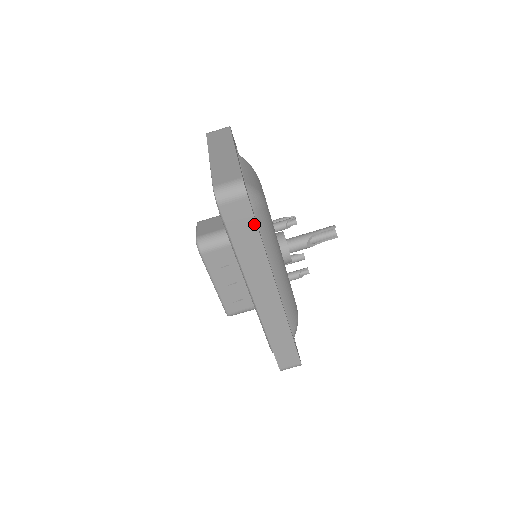
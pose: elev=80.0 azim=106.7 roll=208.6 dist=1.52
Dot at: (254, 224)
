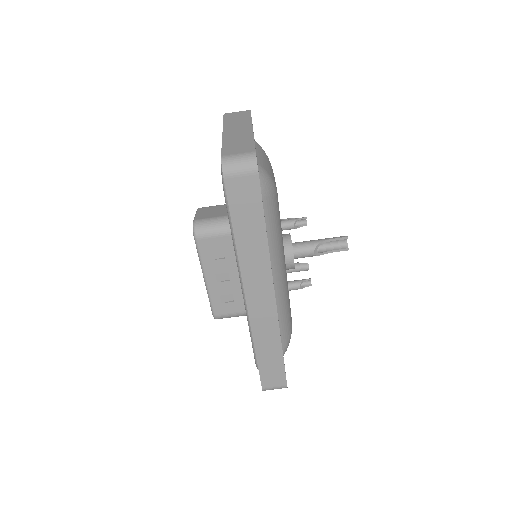
Dot at: (260, 207)
